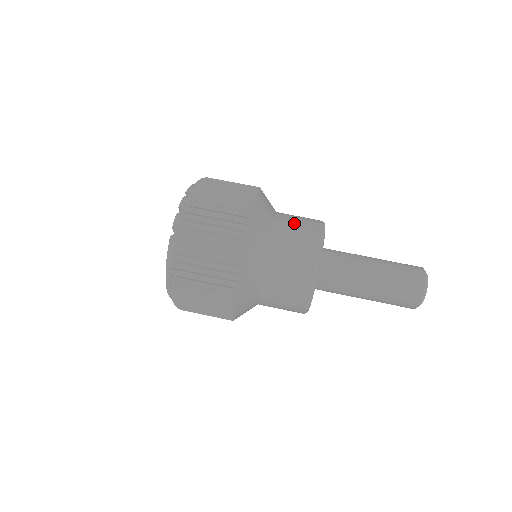
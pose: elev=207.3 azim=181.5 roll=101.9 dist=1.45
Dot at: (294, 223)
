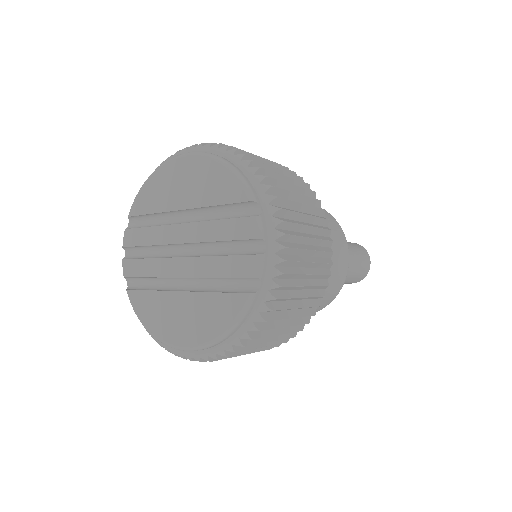
Dot at: occluded
